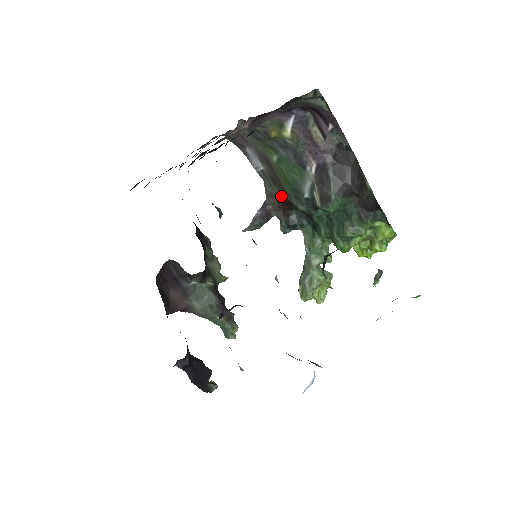
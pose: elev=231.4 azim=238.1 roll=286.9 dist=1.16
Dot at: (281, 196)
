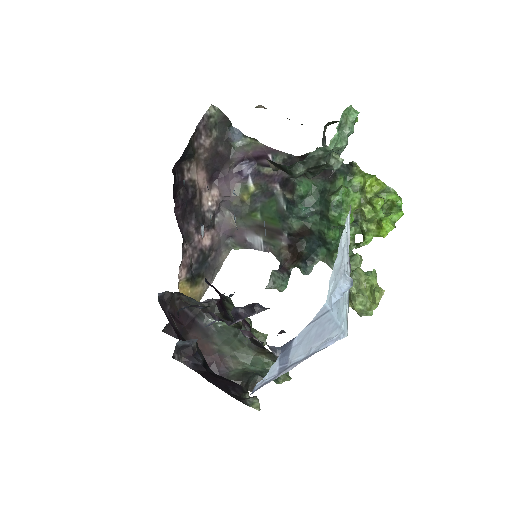
Dot at: (284, 244)
